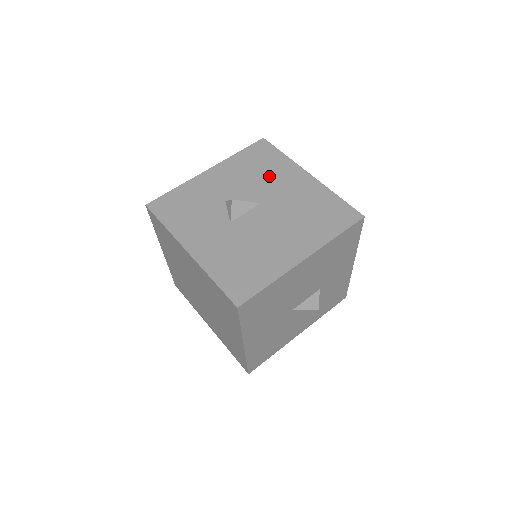
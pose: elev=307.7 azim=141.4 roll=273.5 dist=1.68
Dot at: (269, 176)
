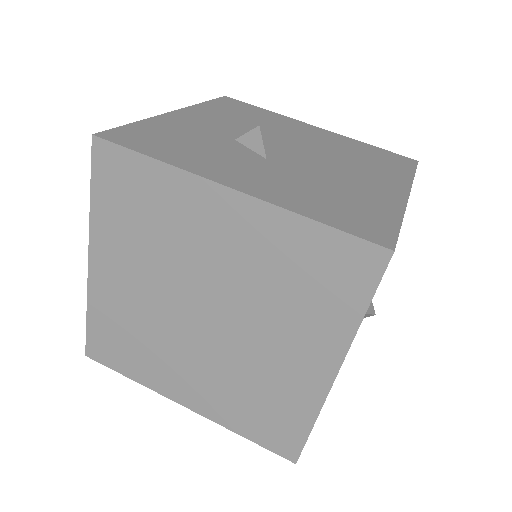
Dot at: (270, 124)
